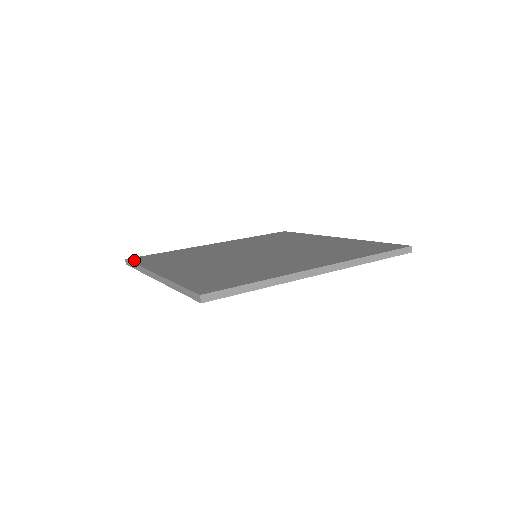
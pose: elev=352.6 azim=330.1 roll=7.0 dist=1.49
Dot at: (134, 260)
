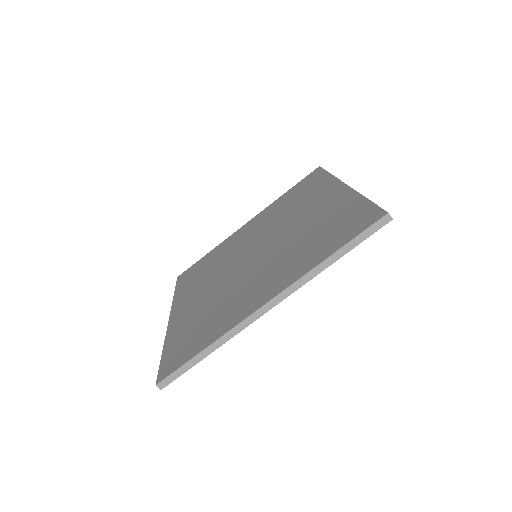
Dot at: (179, 281)
